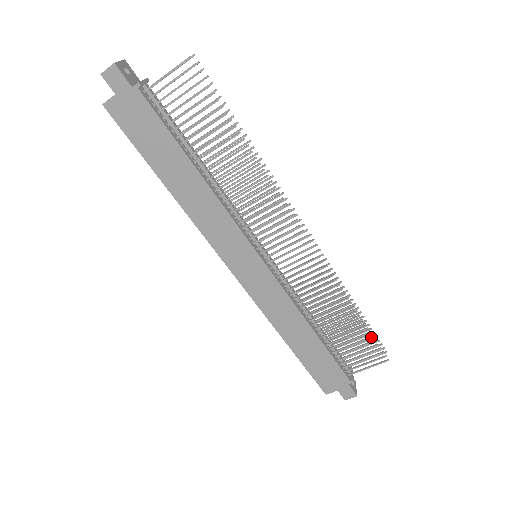
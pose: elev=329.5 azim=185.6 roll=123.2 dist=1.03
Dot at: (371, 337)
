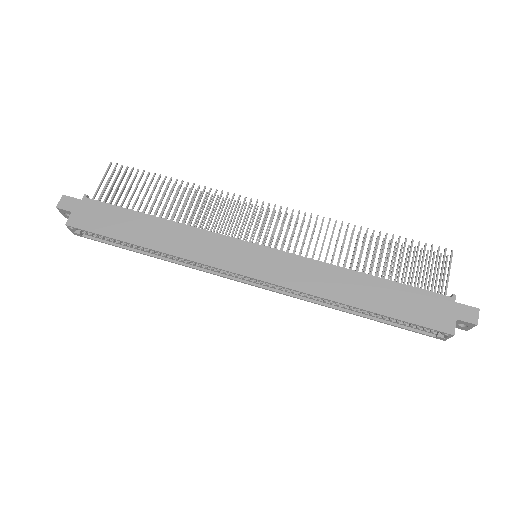
Dot at: (412, 242)
